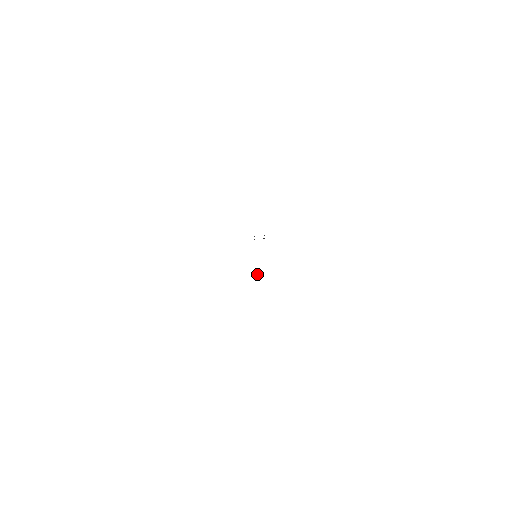
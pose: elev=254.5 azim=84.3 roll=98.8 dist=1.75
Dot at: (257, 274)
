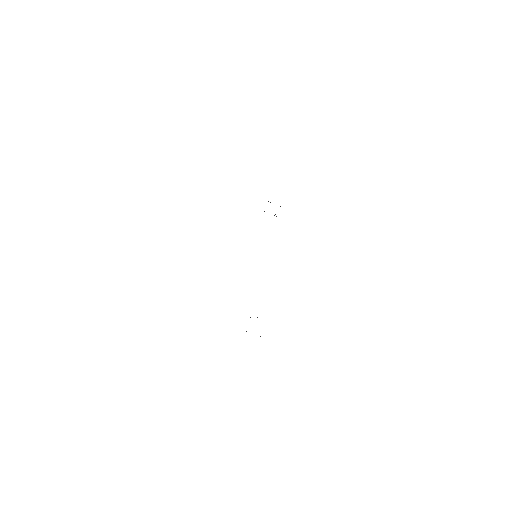
Dot at: (250, 317)
